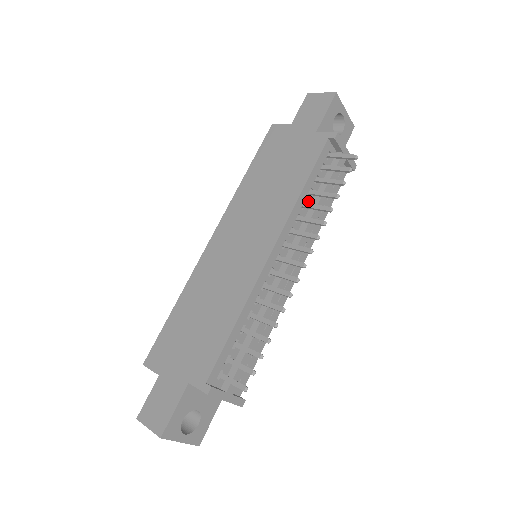
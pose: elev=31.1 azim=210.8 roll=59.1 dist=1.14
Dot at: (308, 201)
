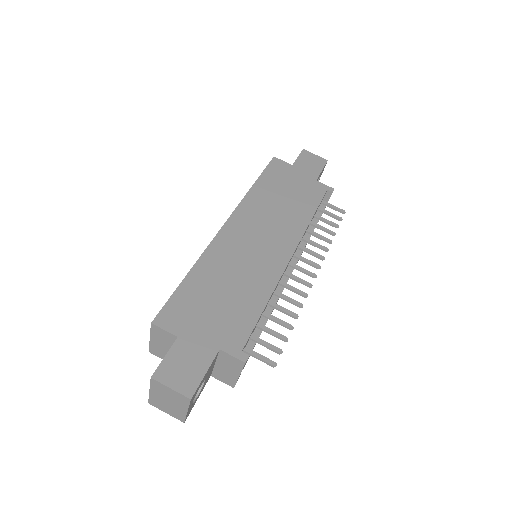
Dot at: (307, 229)
